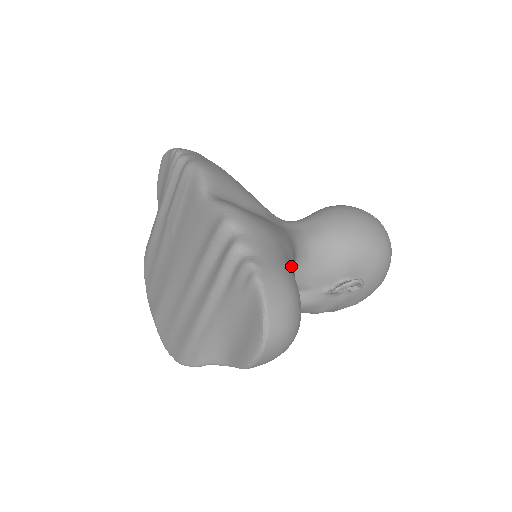
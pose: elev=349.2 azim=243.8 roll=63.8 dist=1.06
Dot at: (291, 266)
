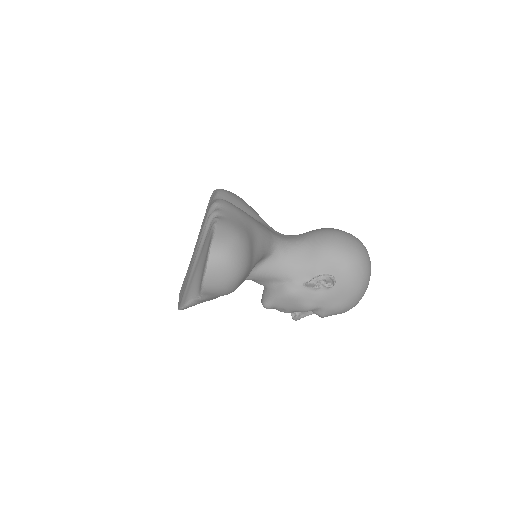
Dot at: (254, 236)
